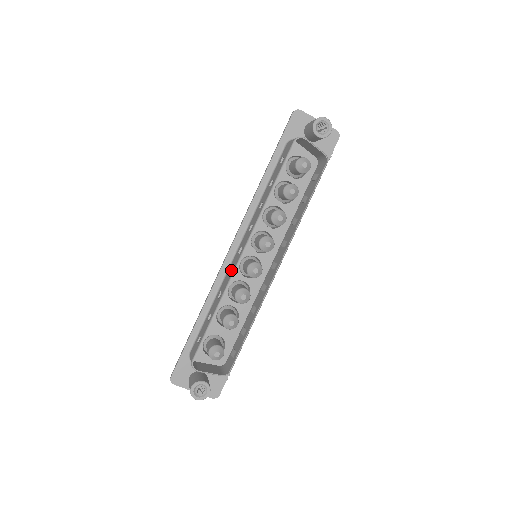
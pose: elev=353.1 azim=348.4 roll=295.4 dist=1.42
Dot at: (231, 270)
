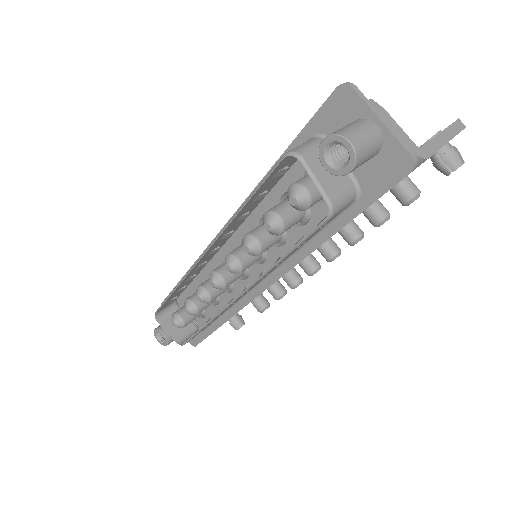
Dot at: (206, 260)
